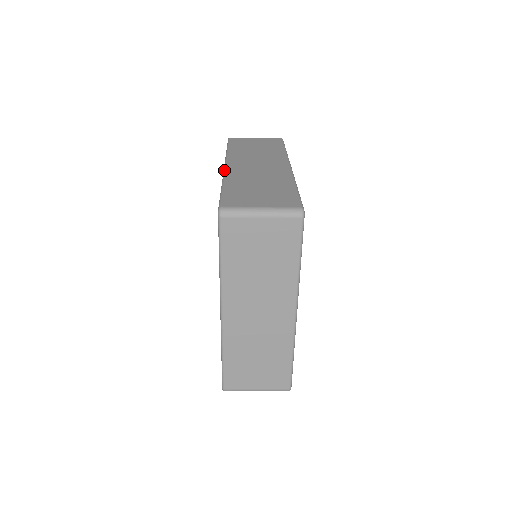
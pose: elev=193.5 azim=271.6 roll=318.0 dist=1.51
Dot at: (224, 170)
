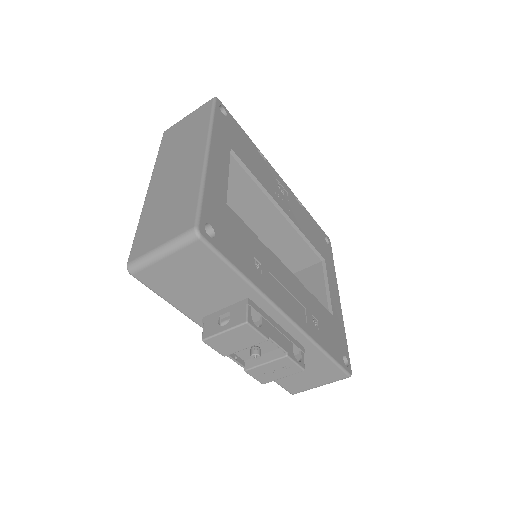
Dot at: occluded
